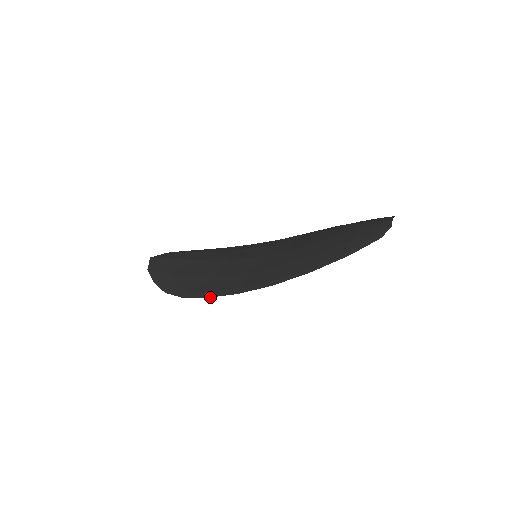
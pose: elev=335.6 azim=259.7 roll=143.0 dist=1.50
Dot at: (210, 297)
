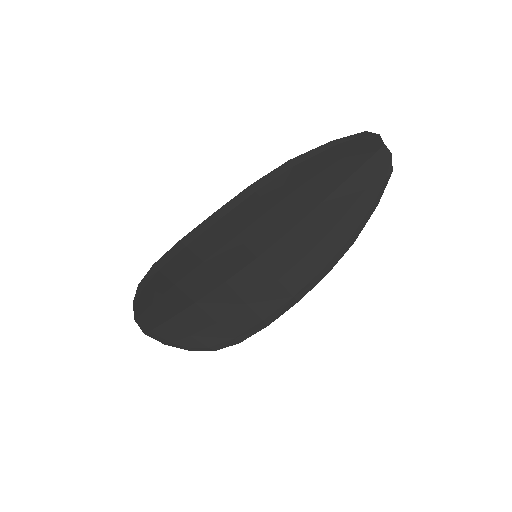
Dot at: (183, 237)
